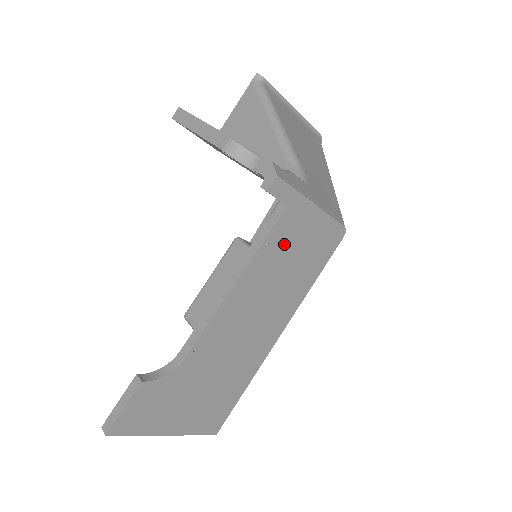
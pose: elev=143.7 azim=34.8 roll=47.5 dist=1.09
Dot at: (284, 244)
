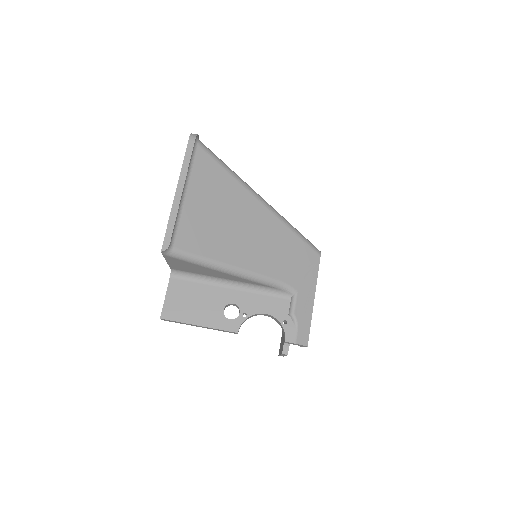
Dot at: occluded
